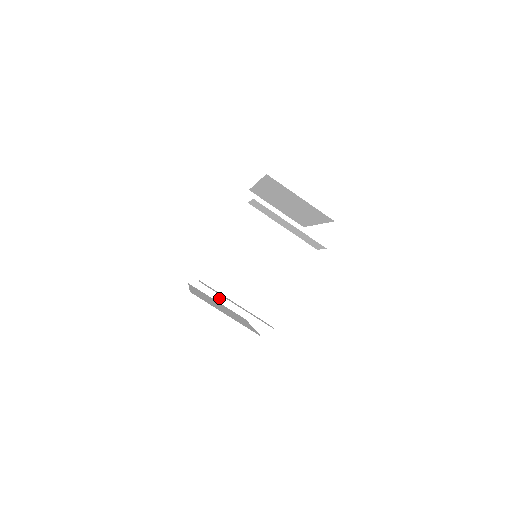
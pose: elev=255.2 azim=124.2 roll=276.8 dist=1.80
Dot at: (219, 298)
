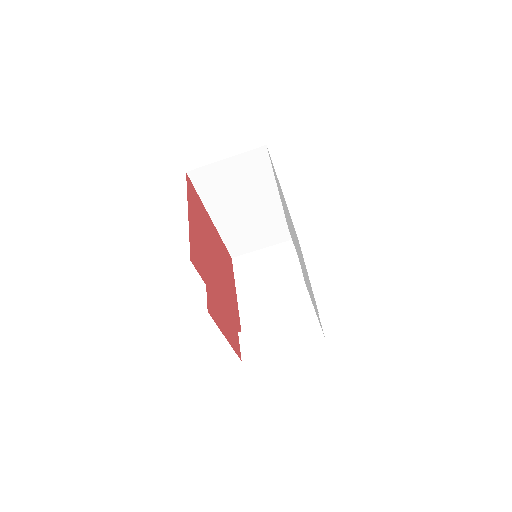
Dot at: (263, 246)
